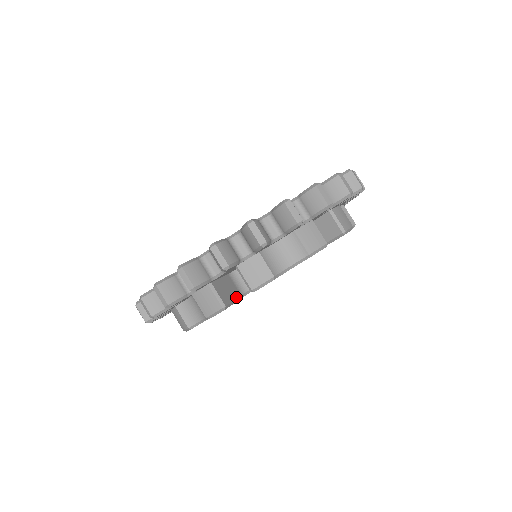
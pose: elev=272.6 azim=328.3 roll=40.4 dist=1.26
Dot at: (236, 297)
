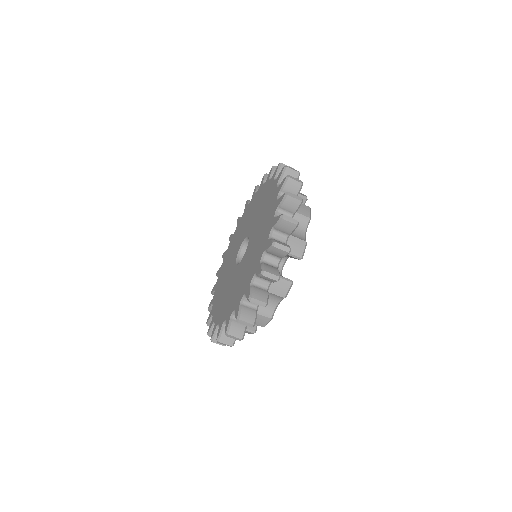
Dot at: occluded
